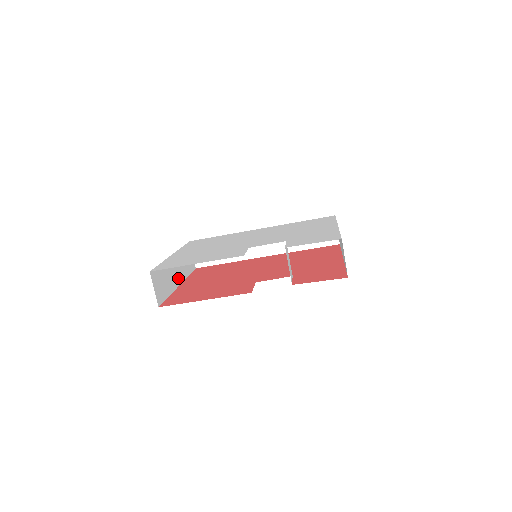
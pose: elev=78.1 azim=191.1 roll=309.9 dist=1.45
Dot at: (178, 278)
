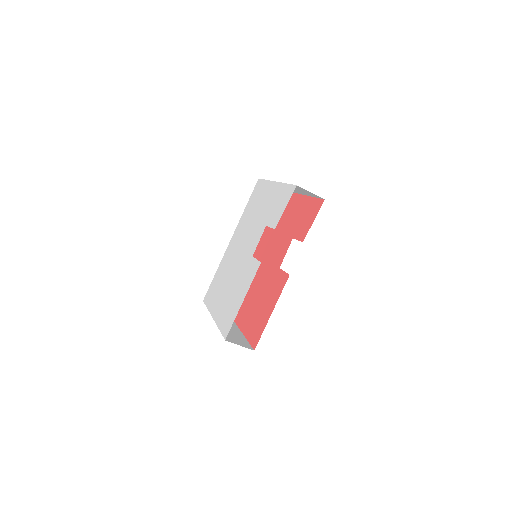
Dot at: (232, 326)
